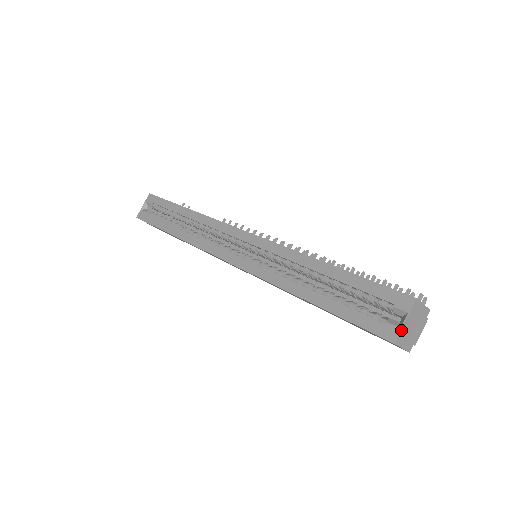
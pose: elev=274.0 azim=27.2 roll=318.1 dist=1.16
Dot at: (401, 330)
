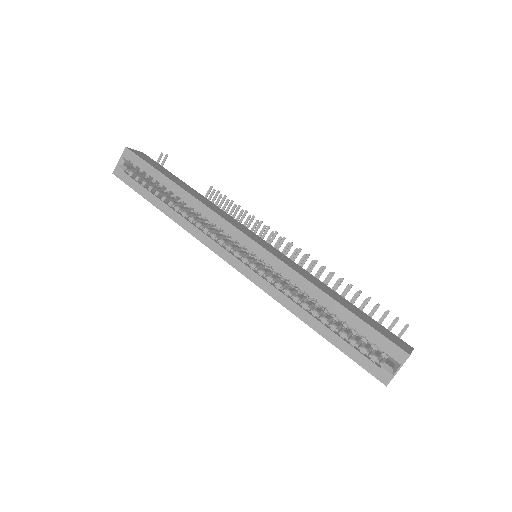
Dot at: (393, 377)
